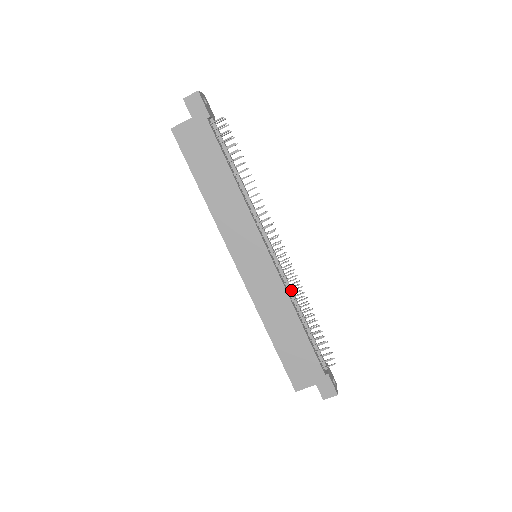
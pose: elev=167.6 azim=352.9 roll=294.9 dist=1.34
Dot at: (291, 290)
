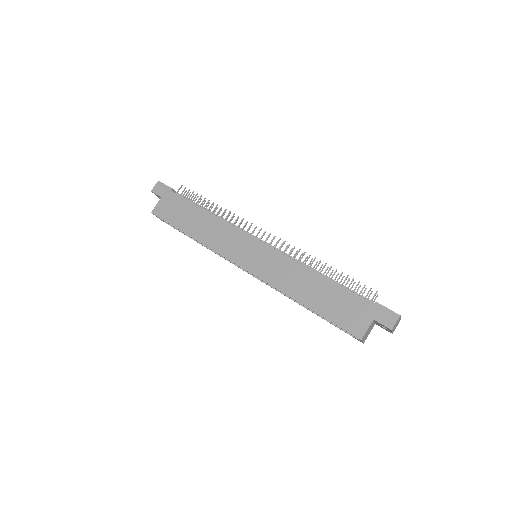
Dot at: (298, 260)
